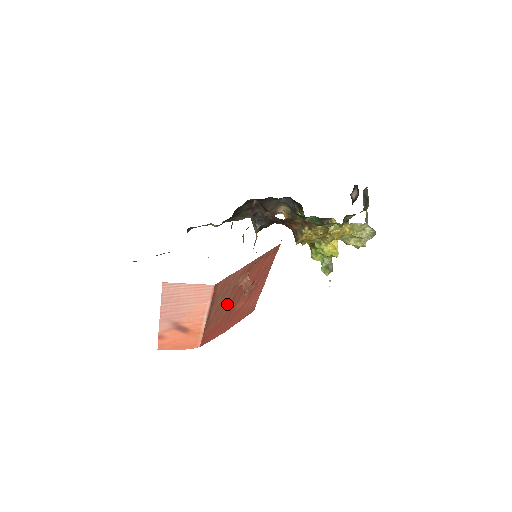
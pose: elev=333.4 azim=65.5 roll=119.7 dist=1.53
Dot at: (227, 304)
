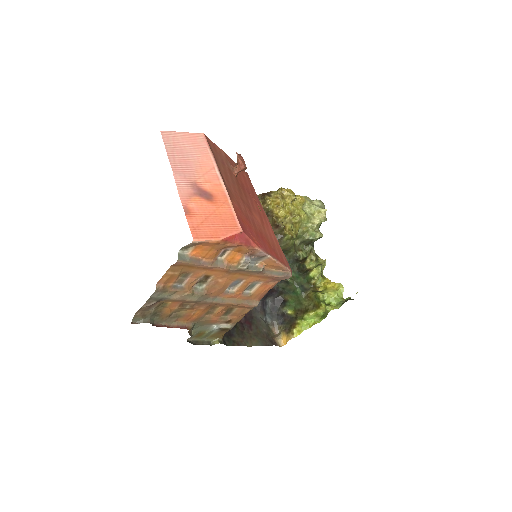
Dot at: (236, 189)
